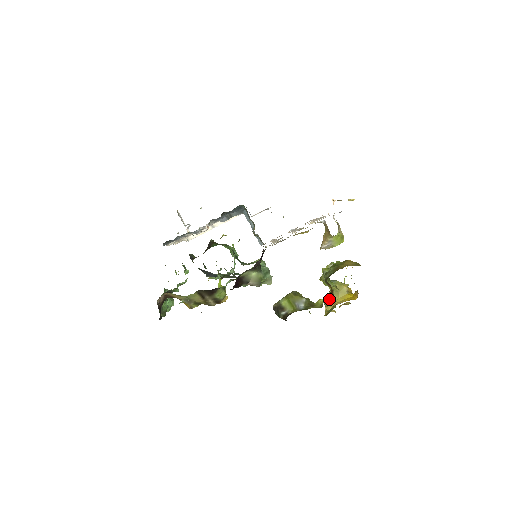
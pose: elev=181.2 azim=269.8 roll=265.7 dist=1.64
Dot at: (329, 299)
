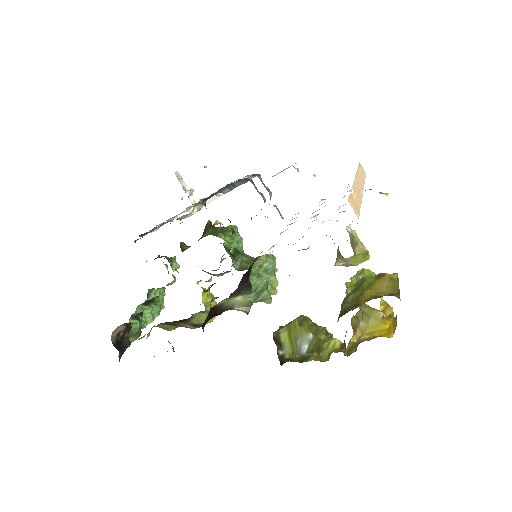
Dot at: (356, 323)
